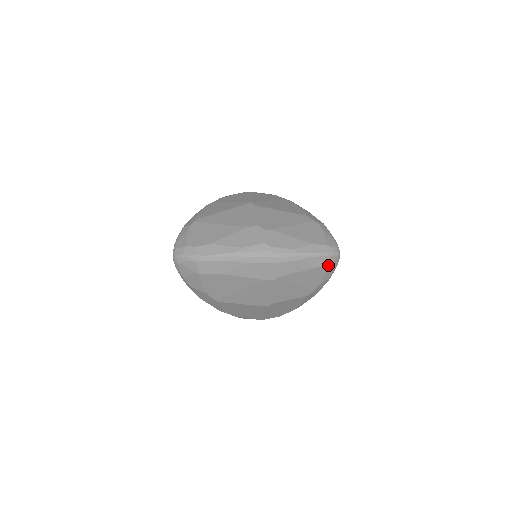
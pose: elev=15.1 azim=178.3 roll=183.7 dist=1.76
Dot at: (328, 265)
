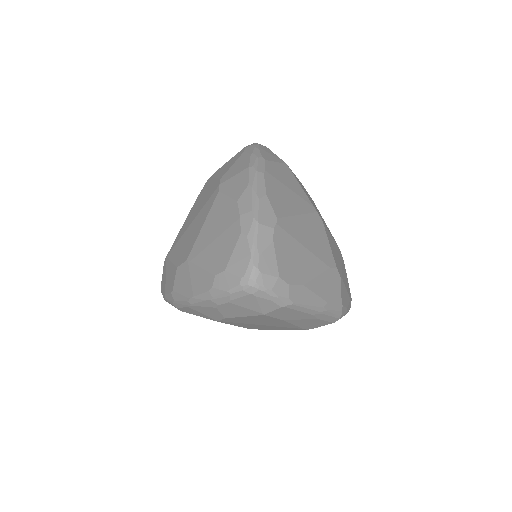
Dot at: occluded
